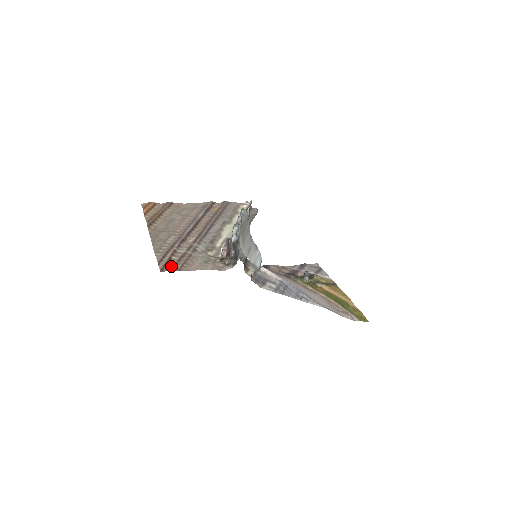
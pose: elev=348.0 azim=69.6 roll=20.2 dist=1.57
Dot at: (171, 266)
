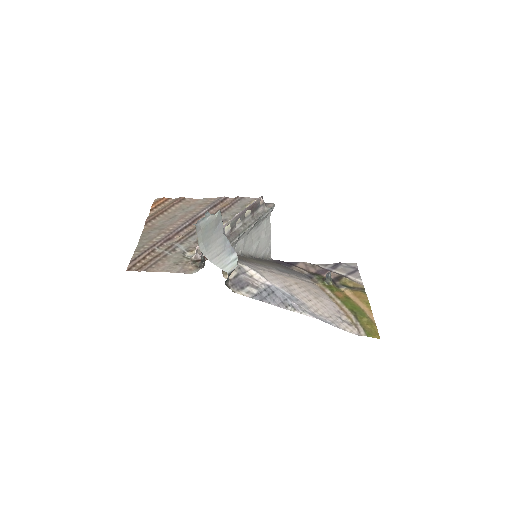
Dot at: (139, 266)
